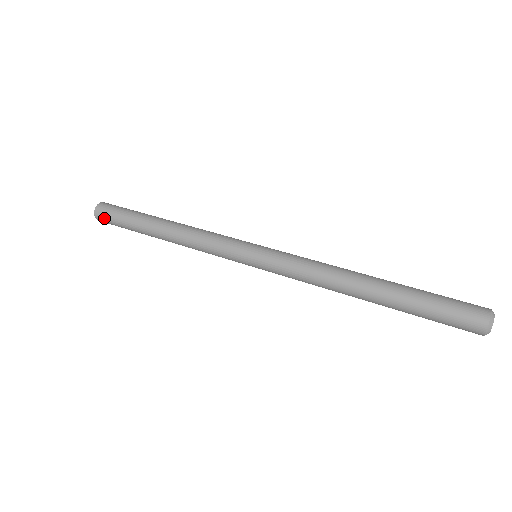
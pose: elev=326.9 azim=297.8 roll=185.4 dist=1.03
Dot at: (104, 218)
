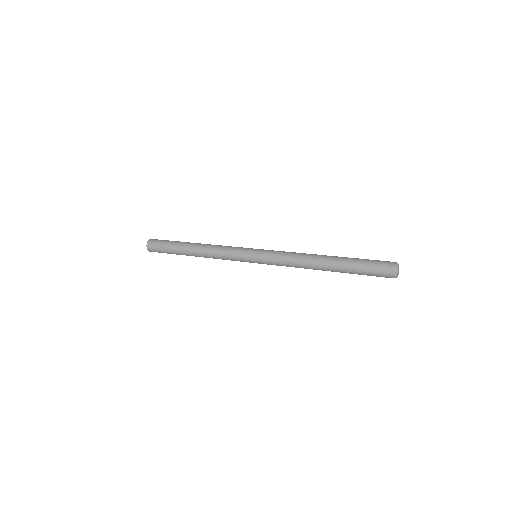
Dot at: (154, 248)
